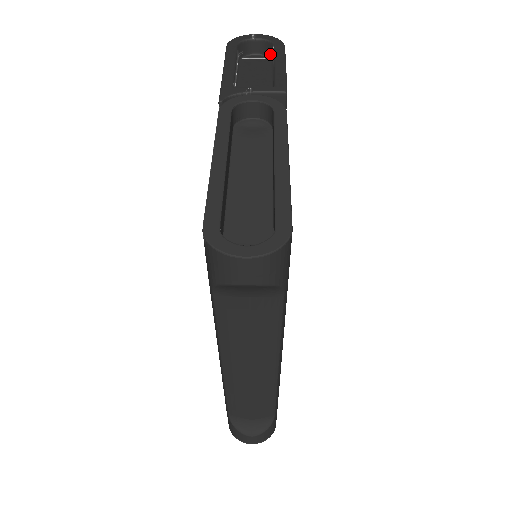
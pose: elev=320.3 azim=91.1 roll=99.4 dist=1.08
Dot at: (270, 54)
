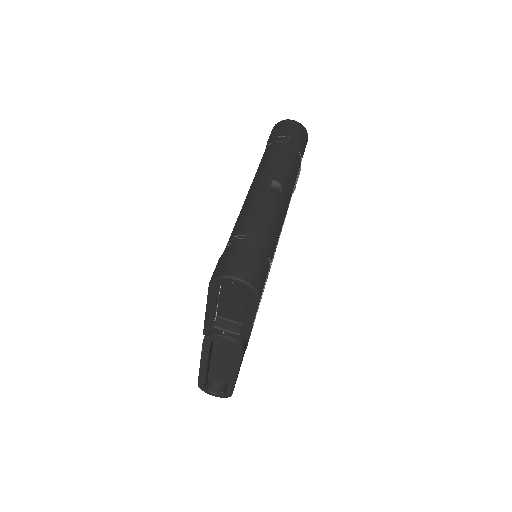
Dot at: occluded
